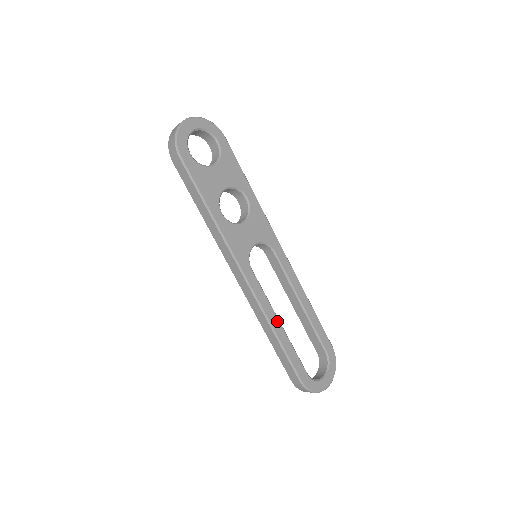
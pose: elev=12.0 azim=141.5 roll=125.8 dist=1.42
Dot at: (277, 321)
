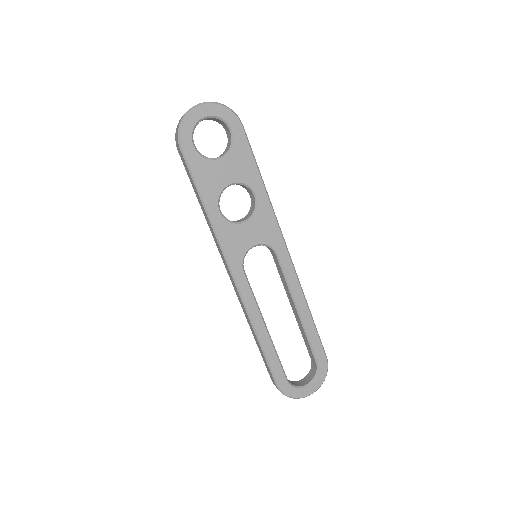
Dot at: (262, 325)
